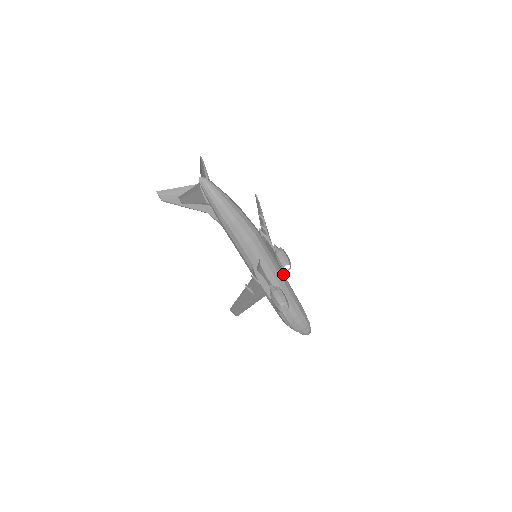
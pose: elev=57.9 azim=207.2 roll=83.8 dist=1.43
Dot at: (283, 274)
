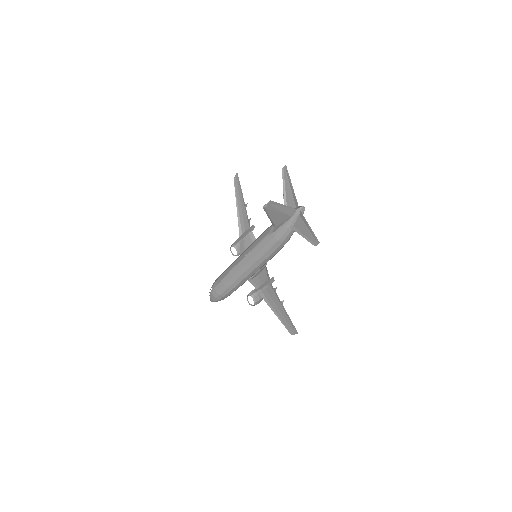
Dot at: occluded
